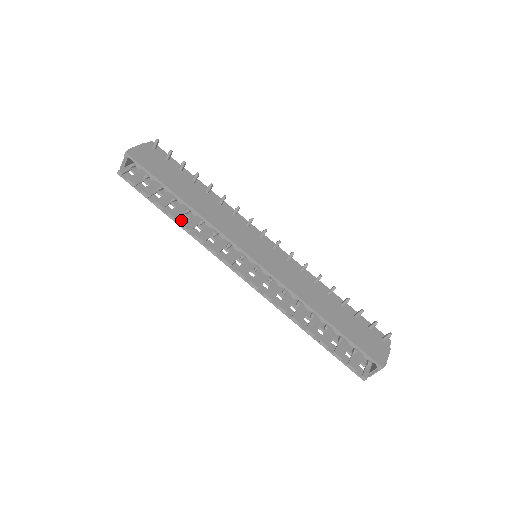
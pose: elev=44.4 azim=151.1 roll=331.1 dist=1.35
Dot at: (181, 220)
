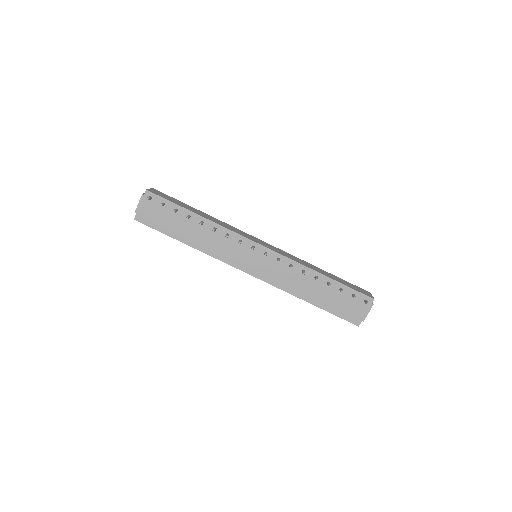
Dot at: occluded
